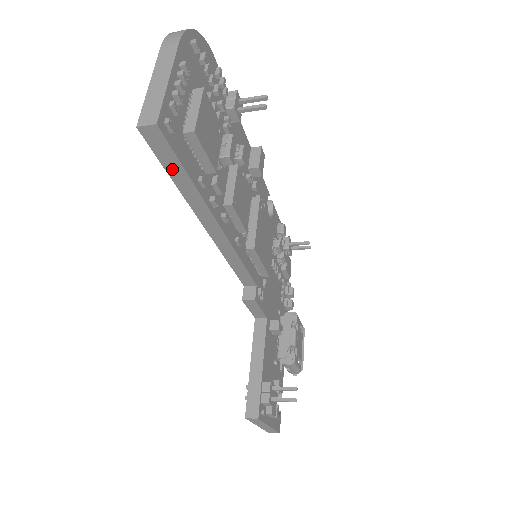
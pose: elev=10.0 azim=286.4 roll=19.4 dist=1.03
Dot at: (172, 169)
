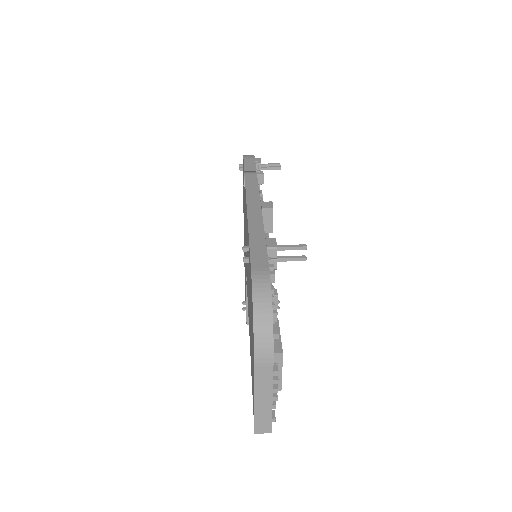
Dot at: occluded
